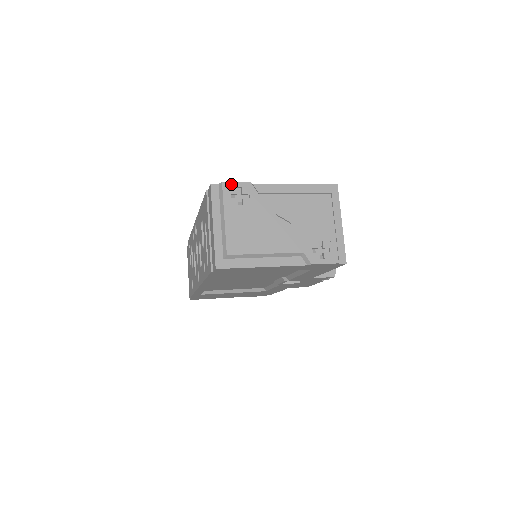
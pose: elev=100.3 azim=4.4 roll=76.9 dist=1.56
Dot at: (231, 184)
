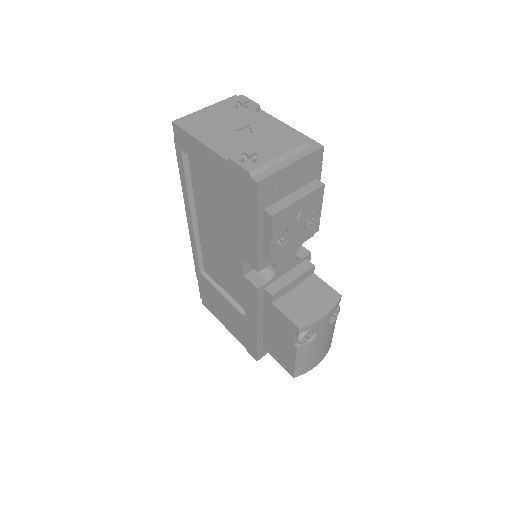
Dot at: (246, 98)
